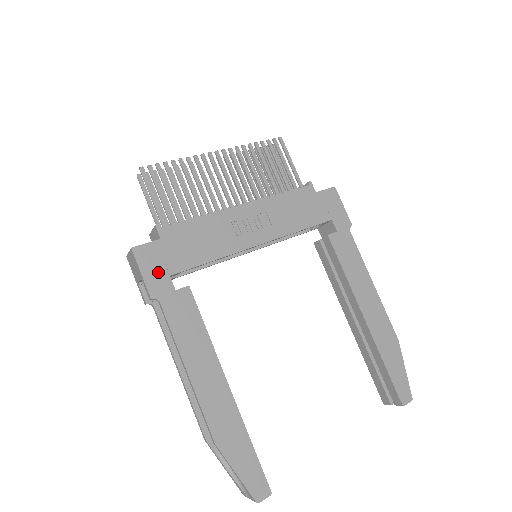
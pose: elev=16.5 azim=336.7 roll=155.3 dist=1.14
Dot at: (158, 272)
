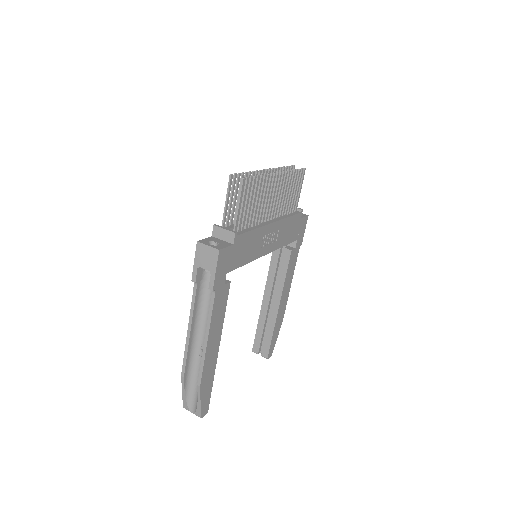
Dot at: (223, 270)
